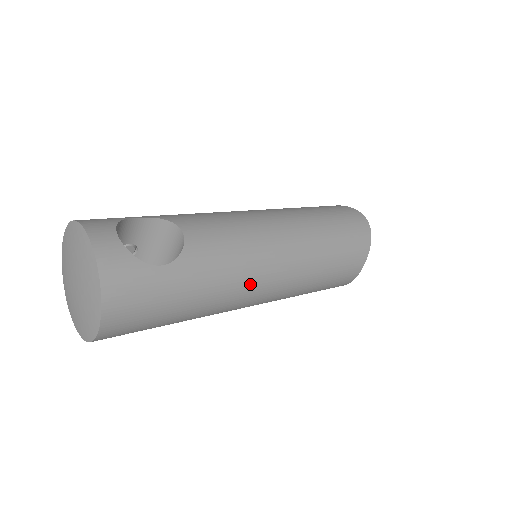
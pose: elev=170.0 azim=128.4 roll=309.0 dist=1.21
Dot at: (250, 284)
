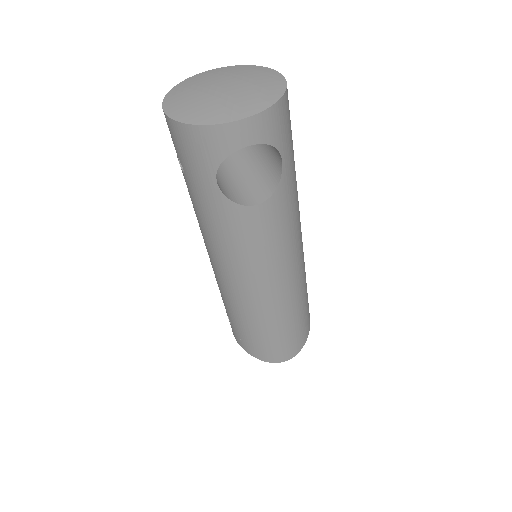
Dot at: occluded
